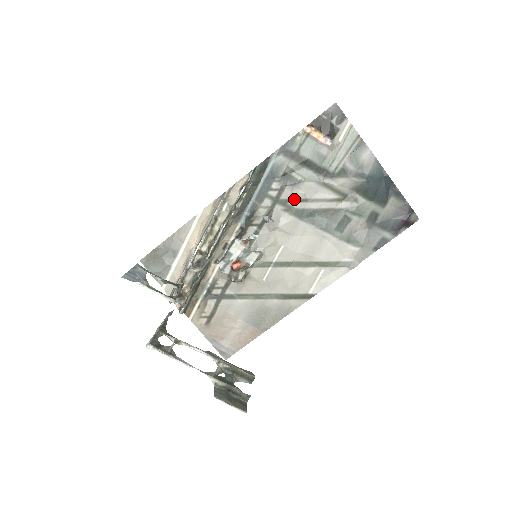
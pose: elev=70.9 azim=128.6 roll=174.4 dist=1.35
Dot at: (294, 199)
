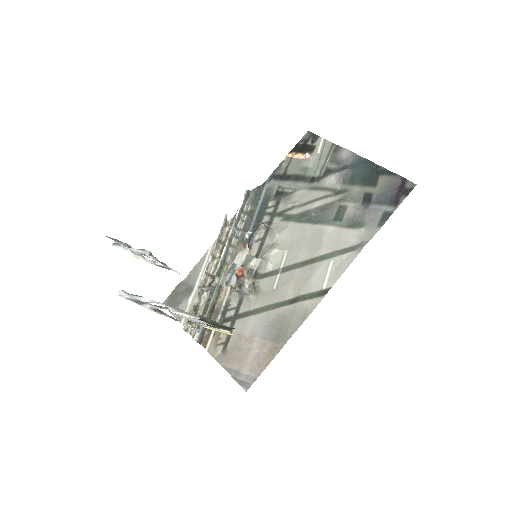
Dot at: (289, 208)
